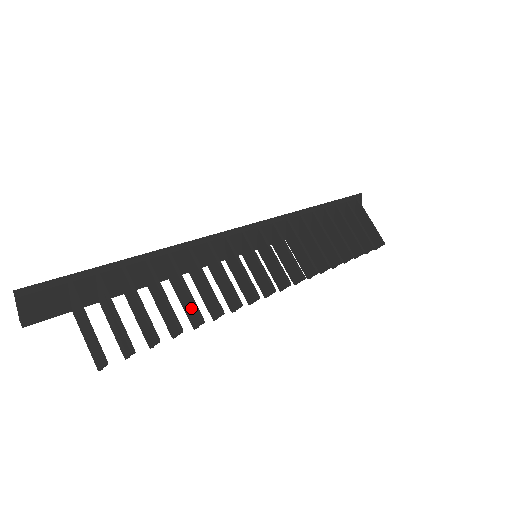
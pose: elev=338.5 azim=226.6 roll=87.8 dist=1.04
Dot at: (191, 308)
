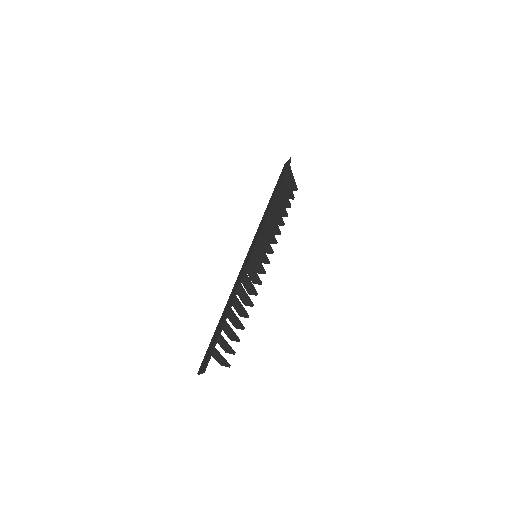
Dot at: (243, 313)
